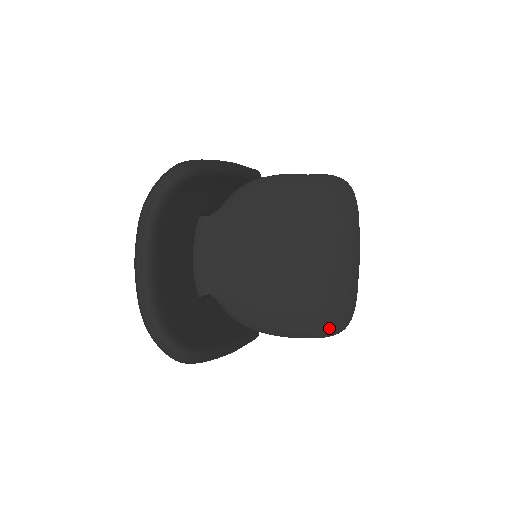
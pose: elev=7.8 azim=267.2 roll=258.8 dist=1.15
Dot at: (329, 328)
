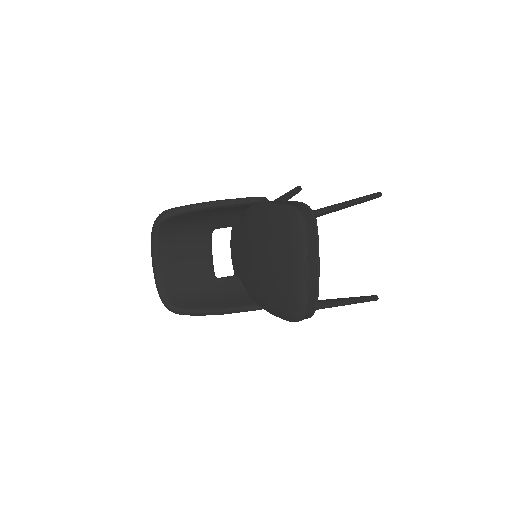
Dot at: (290, 316)
